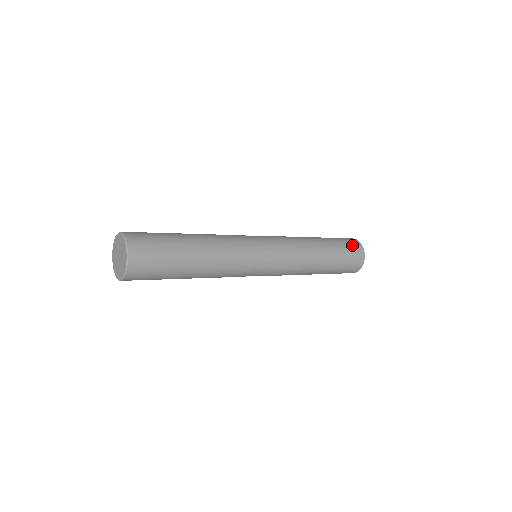
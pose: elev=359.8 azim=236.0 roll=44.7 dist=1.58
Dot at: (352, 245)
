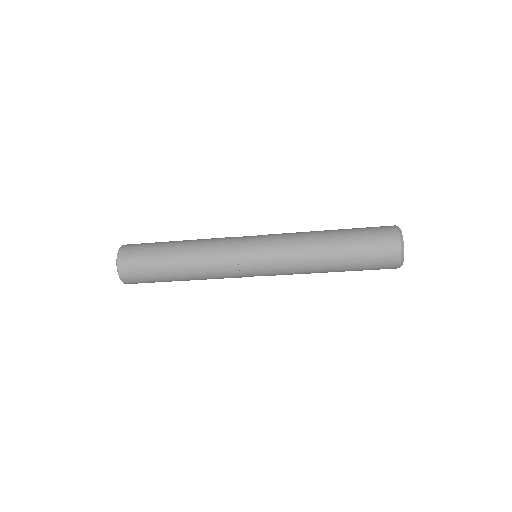
Dot at: (380, 229)
